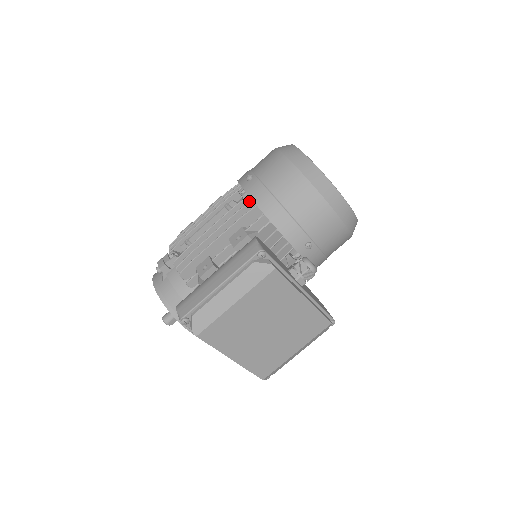
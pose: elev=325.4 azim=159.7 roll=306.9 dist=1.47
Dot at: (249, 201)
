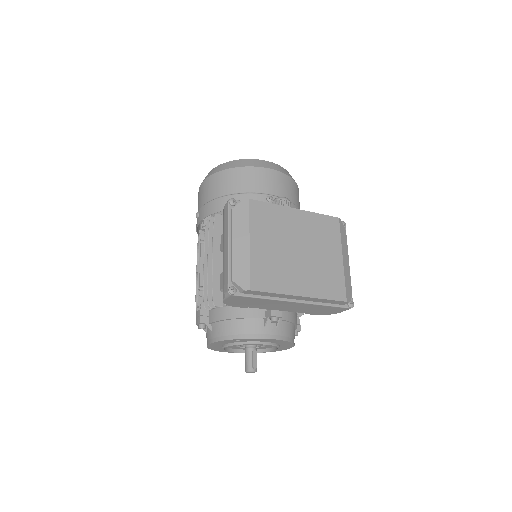
Dot at: occluded
